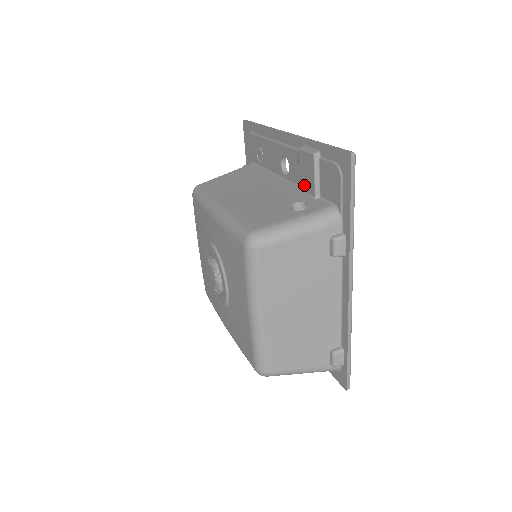
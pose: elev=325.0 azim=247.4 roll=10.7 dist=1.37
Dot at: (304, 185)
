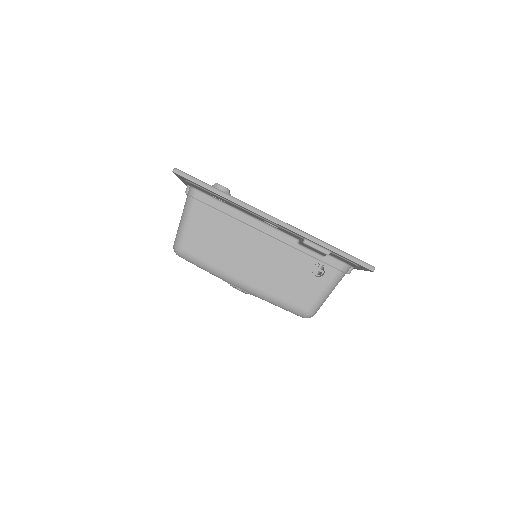
Dot at: (308, 248)
